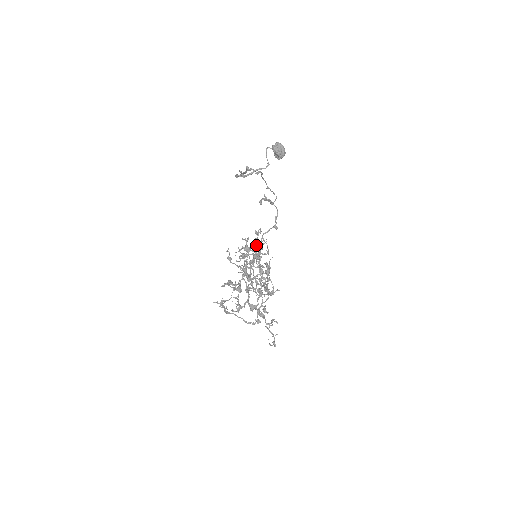
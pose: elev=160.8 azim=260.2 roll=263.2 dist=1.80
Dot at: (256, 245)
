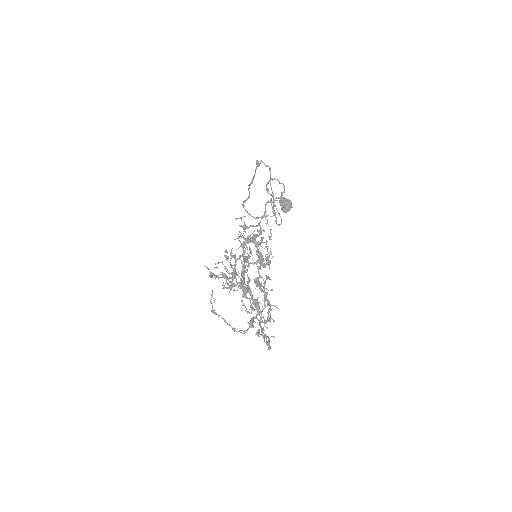
Dot at: occluded
